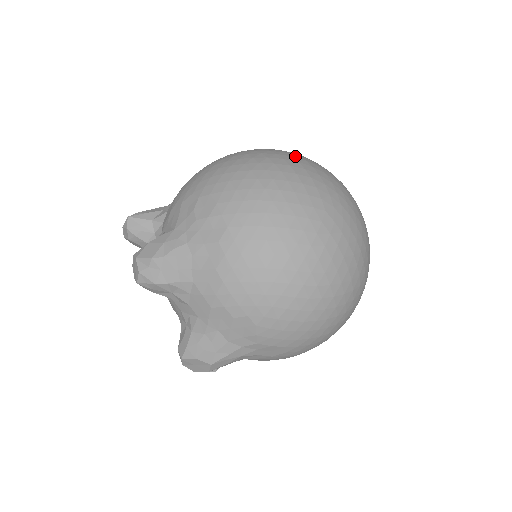
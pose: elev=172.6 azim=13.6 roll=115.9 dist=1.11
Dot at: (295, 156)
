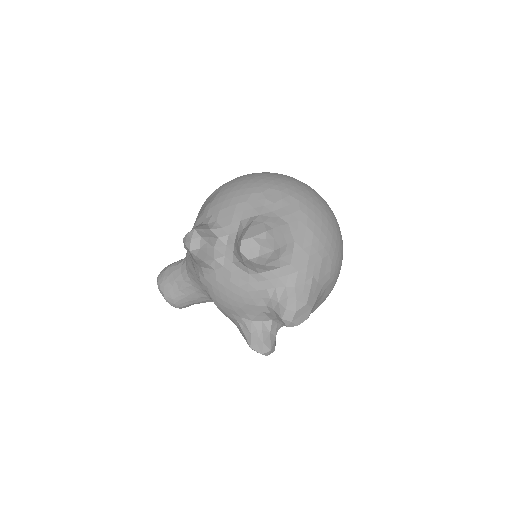
Dot at: occluded
